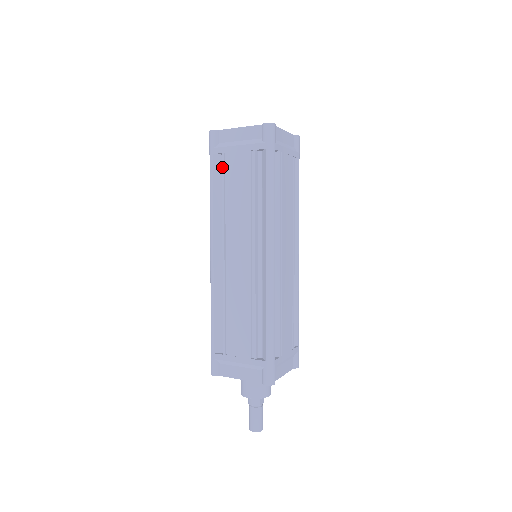
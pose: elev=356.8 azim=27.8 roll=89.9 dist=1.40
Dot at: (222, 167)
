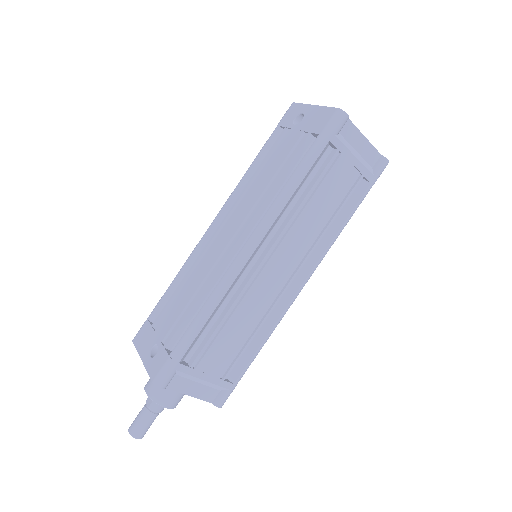
Dot at: (328, 164)
